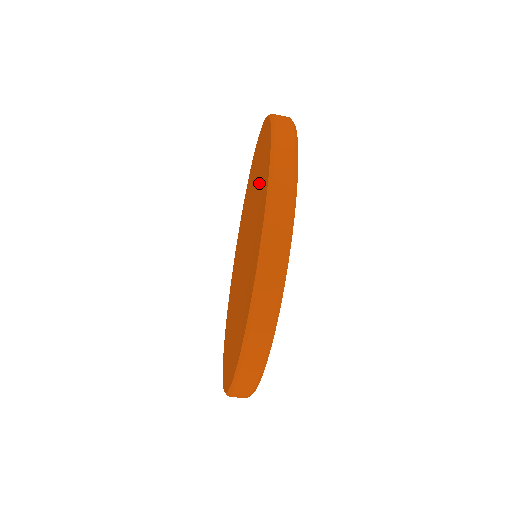
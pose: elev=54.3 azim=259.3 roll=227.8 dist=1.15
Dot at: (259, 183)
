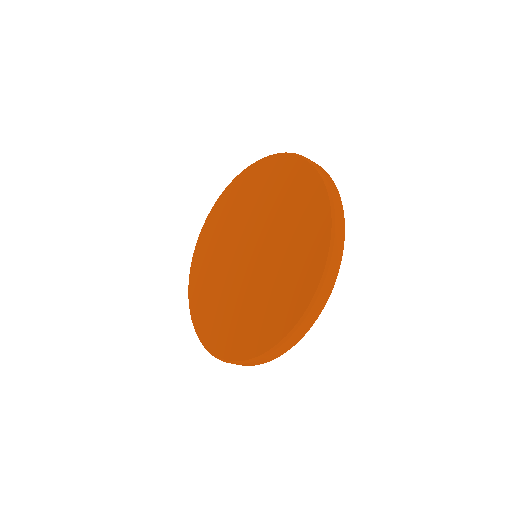
Dot at: (276, 296)
